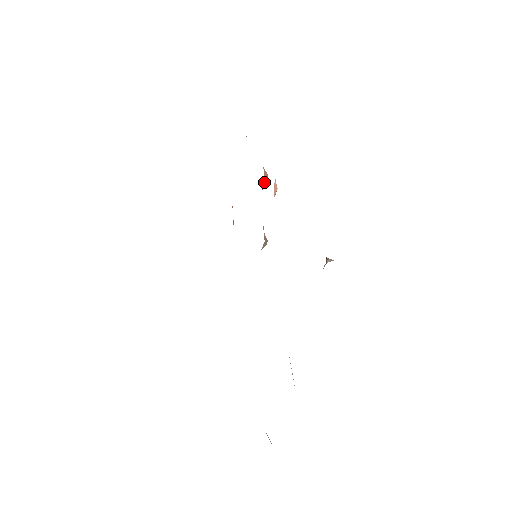
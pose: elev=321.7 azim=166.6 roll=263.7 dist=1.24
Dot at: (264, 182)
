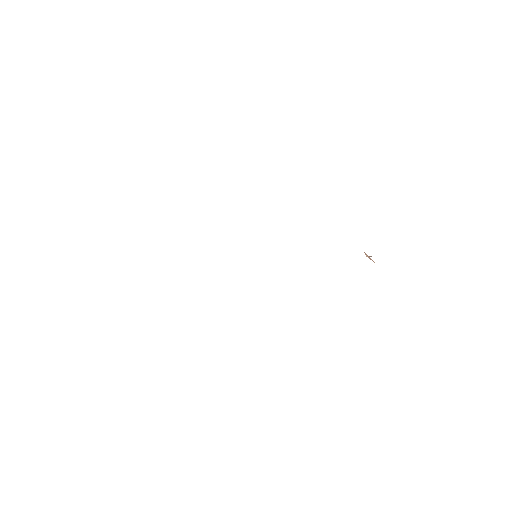
Dot at: occluded
